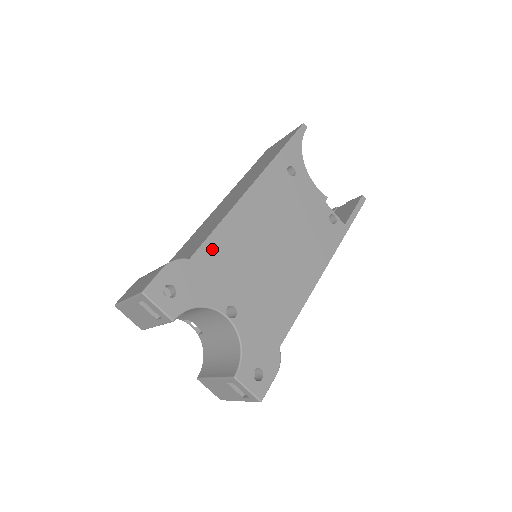
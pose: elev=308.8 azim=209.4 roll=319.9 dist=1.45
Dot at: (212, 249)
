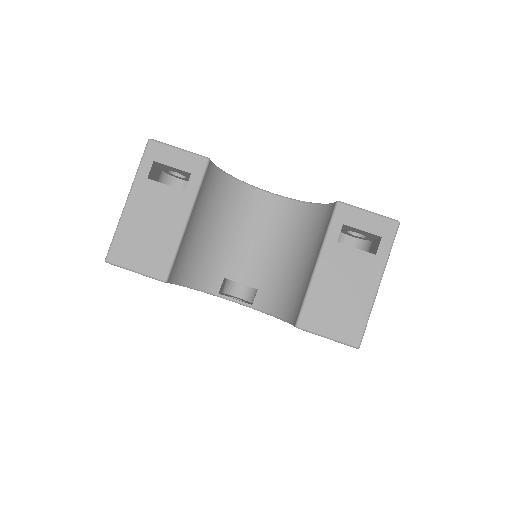
Dot at: occluded
